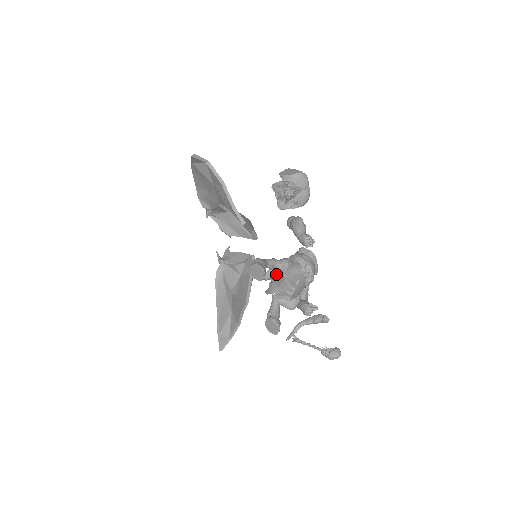
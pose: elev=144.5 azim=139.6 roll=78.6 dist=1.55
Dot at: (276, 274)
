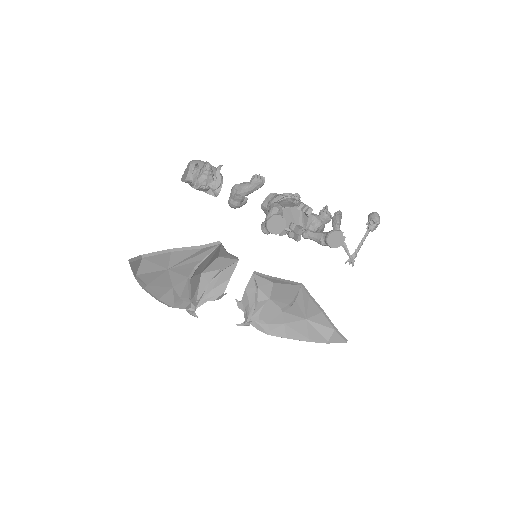
Dot at: occluded
